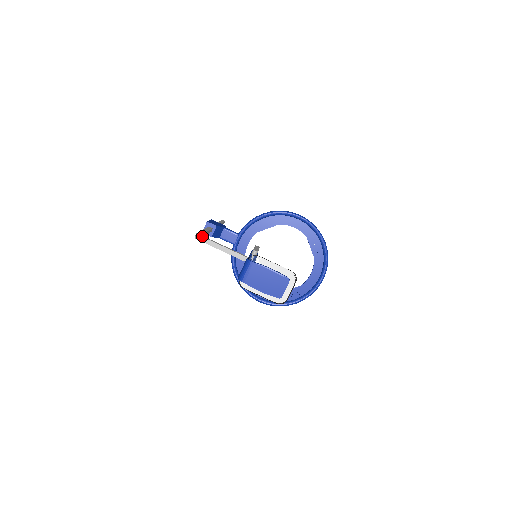
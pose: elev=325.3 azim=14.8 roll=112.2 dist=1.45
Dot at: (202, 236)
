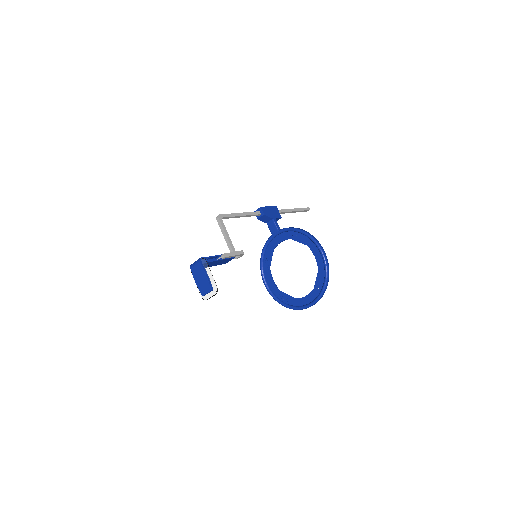
Dot at: (220, 219)
